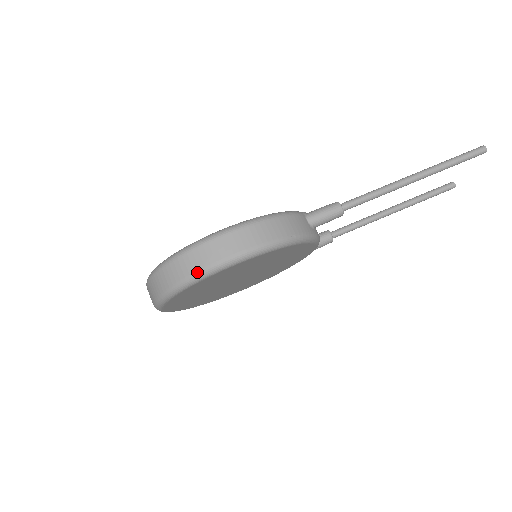
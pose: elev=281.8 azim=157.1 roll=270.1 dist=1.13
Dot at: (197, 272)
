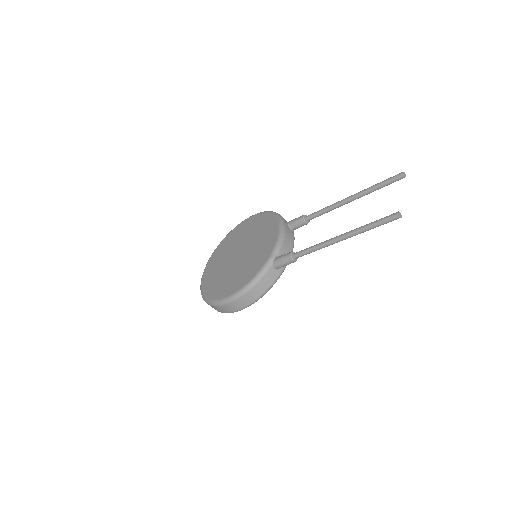
Dot at: occluded
